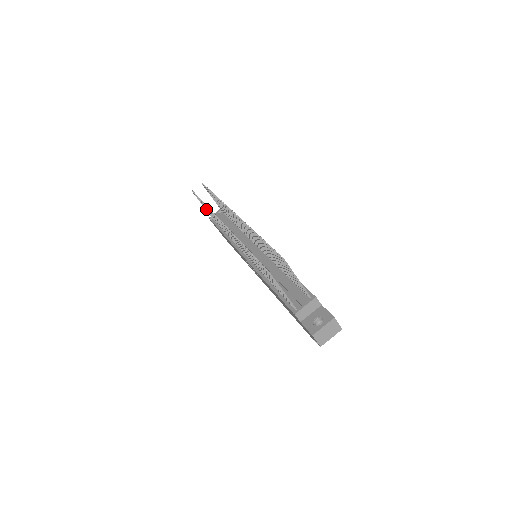
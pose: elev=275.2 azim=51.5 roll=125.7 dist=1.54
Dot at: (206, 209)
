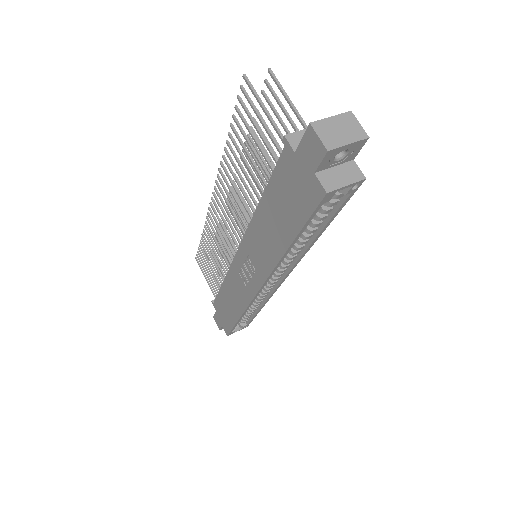
Dot at: (208, 272)
